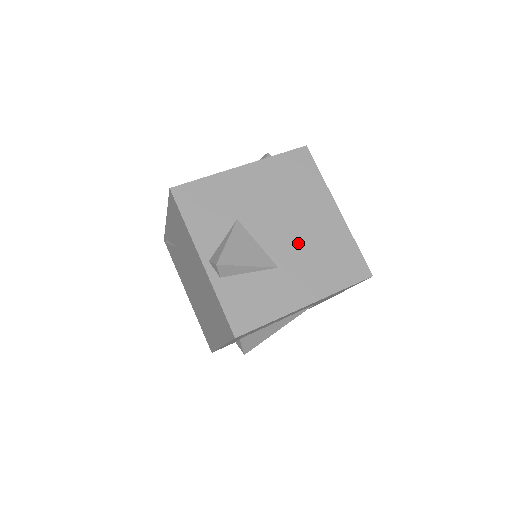
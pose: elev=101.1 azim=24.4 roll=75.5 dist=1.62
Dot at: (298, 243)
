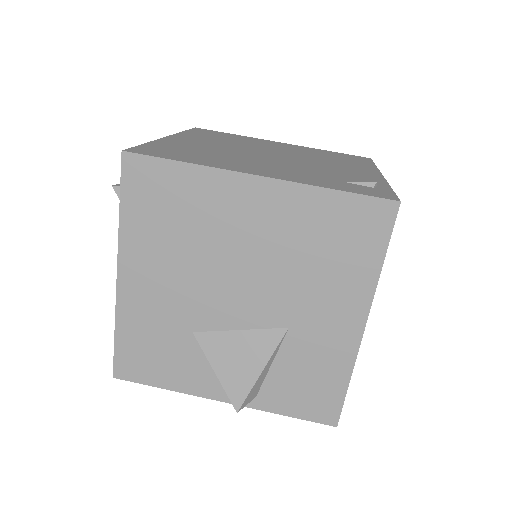
Dot at: (272, 279)
